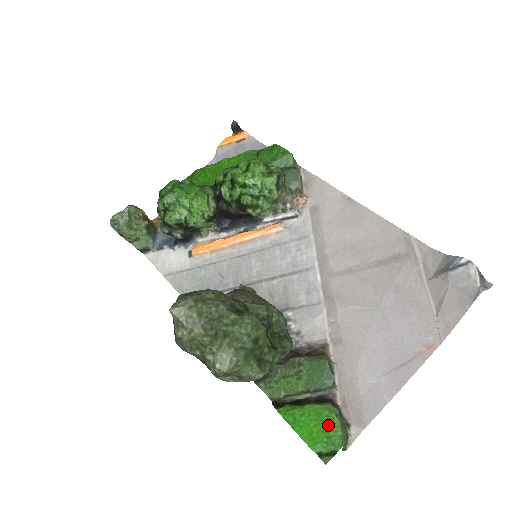
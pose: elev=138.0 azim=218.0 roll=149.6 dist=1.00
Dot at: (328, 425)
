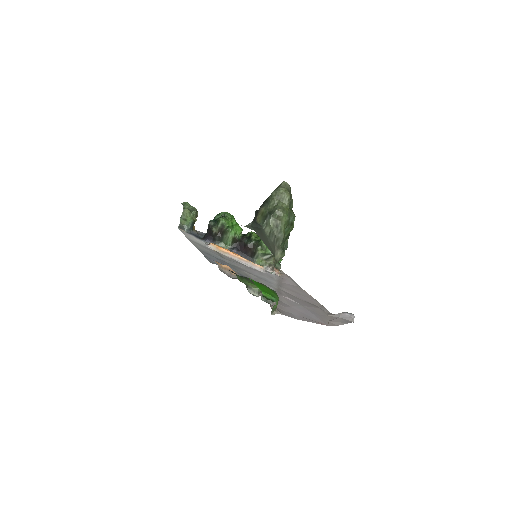
Dot at: (274, 294)
